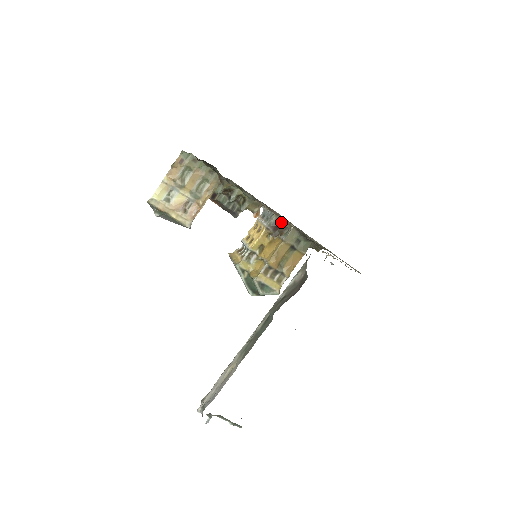
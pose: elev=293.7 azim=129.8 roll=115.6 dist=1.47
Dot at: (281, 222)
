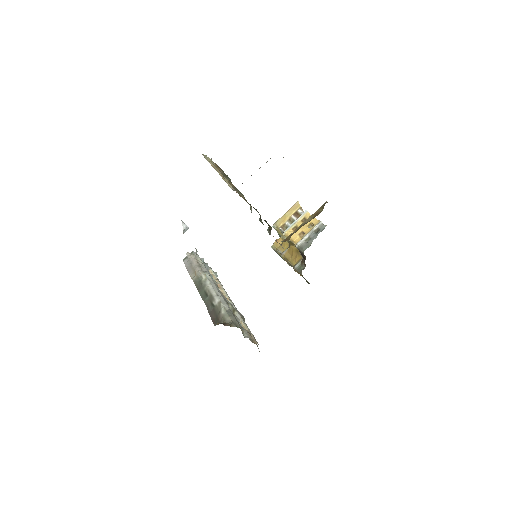
Dot at: (305, 259)
